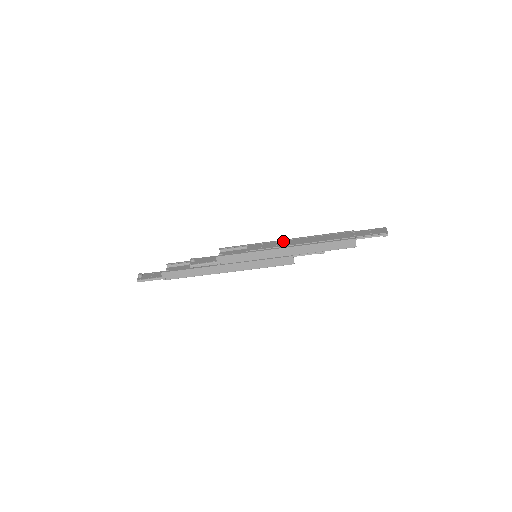
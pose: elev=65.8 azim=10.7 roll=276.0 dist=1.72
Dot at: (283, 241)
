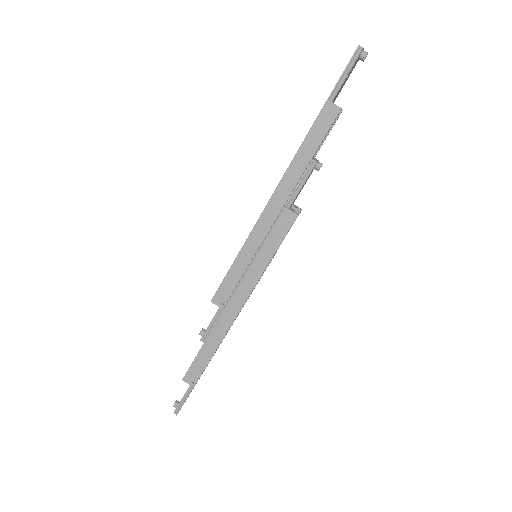
Dot at: occluded
